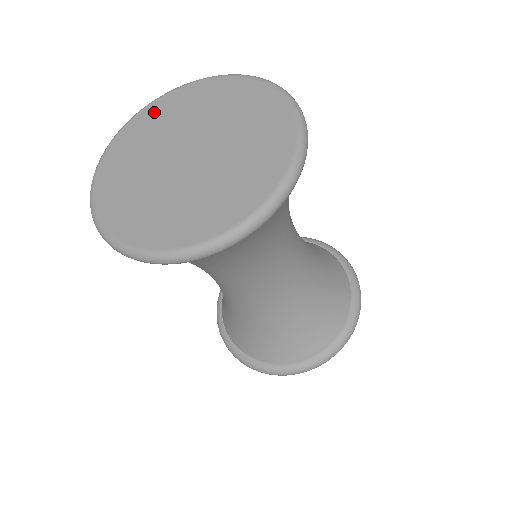
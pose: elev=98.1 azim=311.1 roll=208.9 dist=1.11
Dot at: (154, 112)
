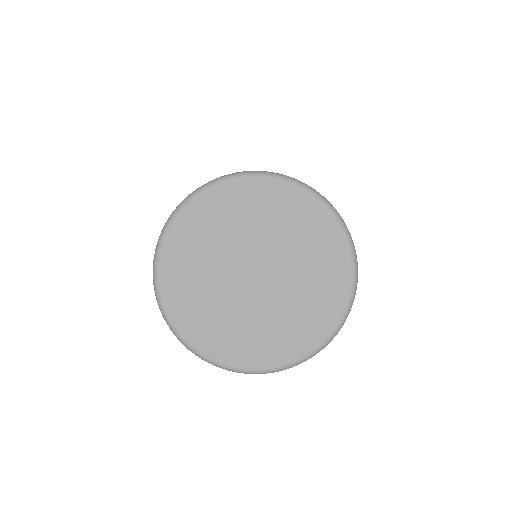
Dot at: (262, 194)
